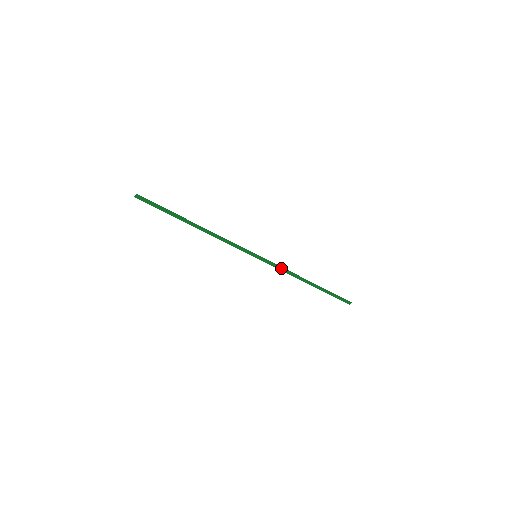
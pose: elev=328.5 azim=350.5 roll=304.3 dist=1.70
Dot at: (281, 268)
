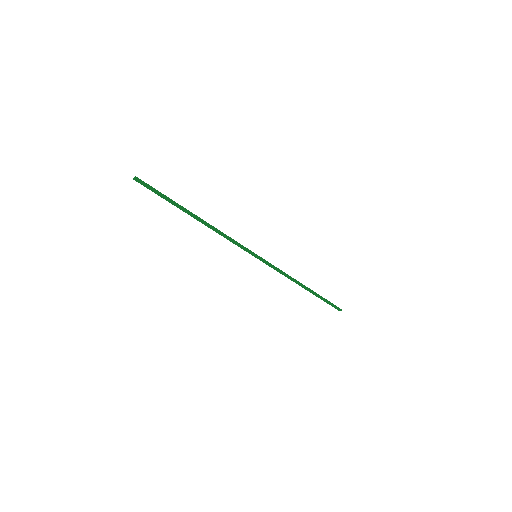
Dot at: (279, 271)
